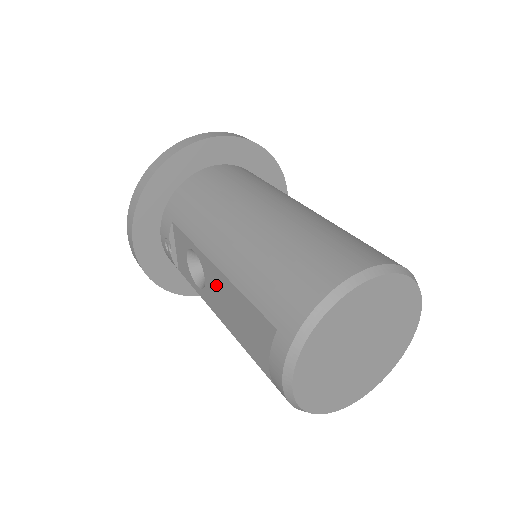
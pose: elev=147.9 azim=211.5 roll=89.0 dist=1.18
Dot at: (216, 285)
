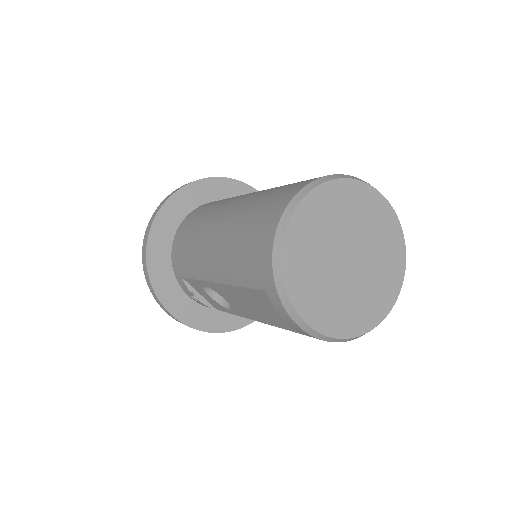
Dot at: (230, 297)
